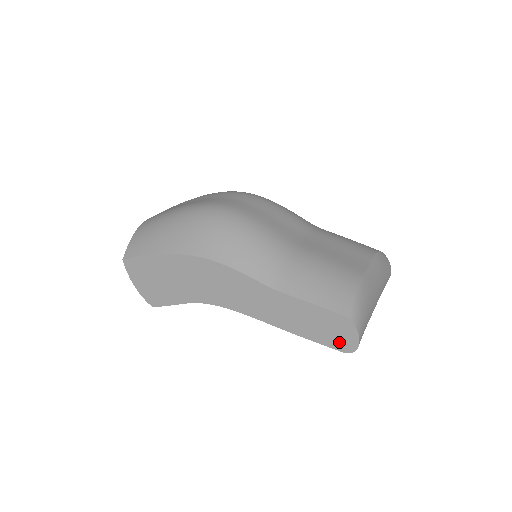
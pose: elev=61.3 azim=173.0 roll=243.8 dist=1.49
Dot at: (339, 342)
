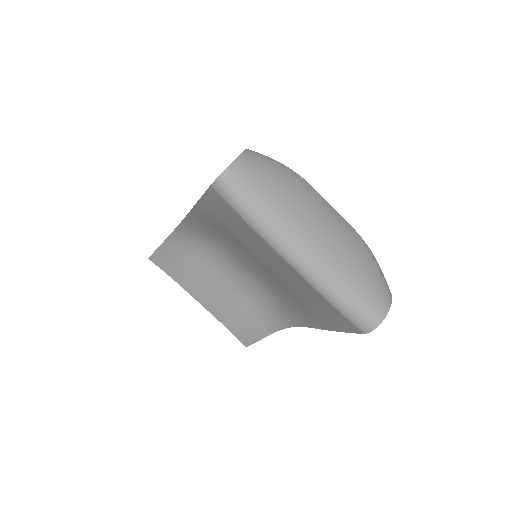
Dot at: occluded
